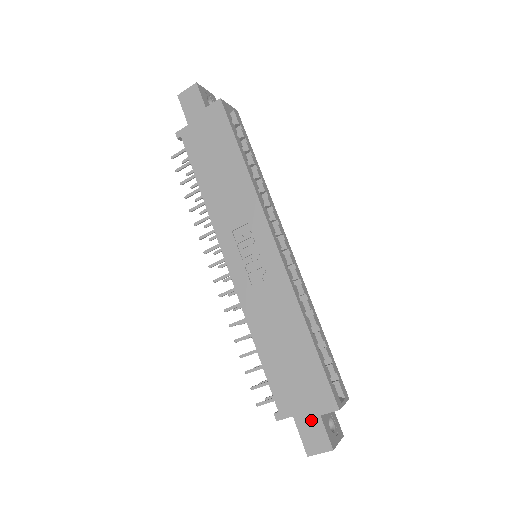
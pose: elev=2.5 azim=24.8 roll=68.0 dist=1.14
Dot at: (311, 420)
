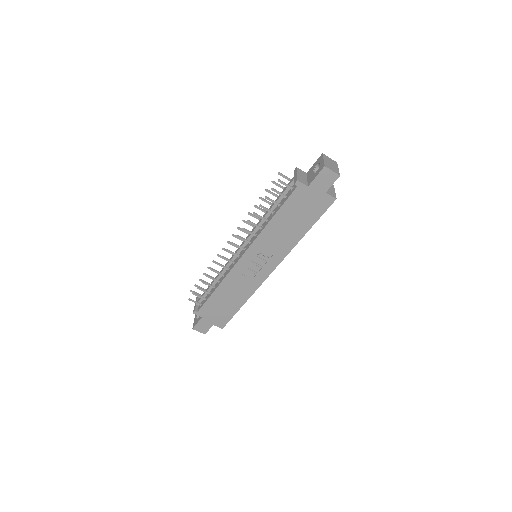
Dot at: (208, 323)
